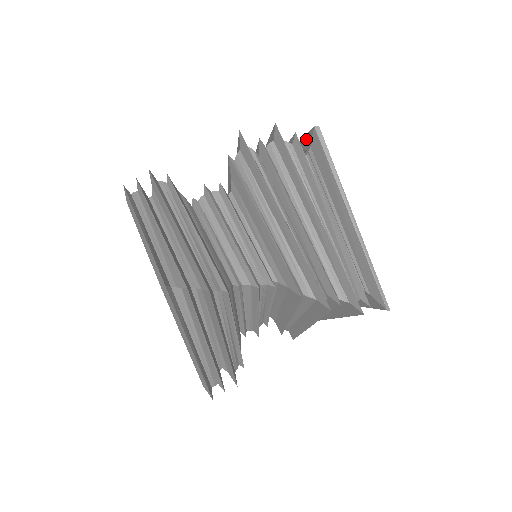
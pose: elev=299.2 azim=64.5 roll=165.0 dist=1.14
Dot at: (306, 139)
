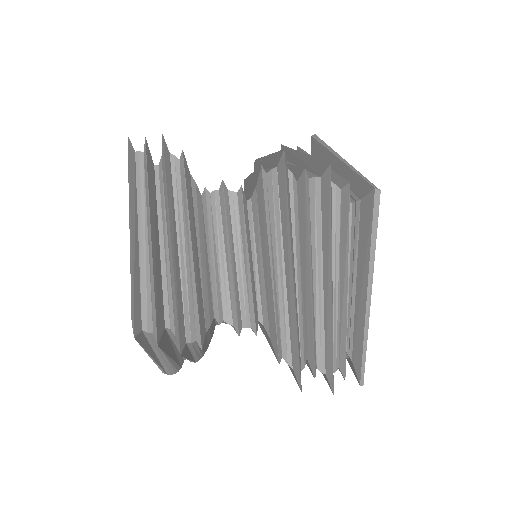
Dot at: occluded
